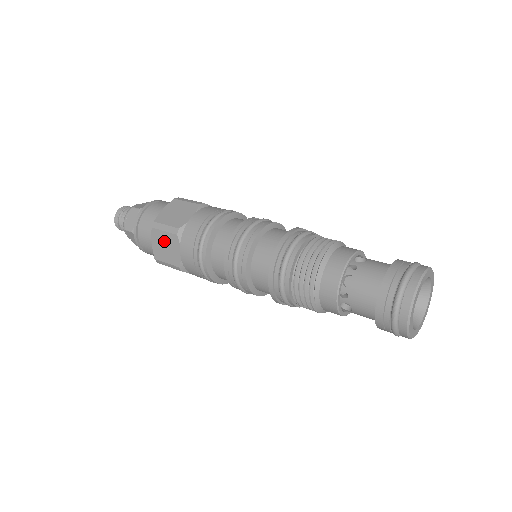
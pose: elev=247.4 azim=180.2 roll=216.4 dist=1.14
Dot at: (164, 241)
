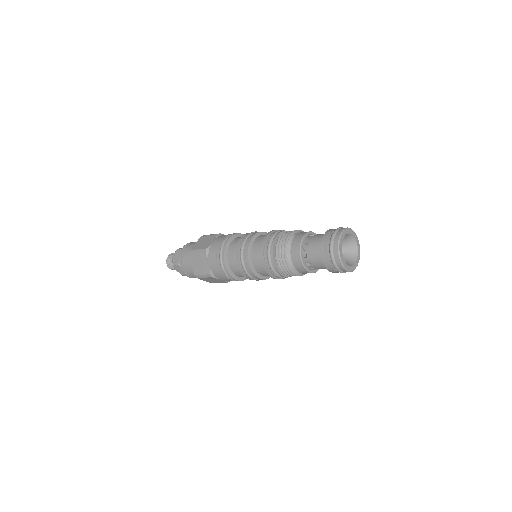
Dot at: (208, 279)
